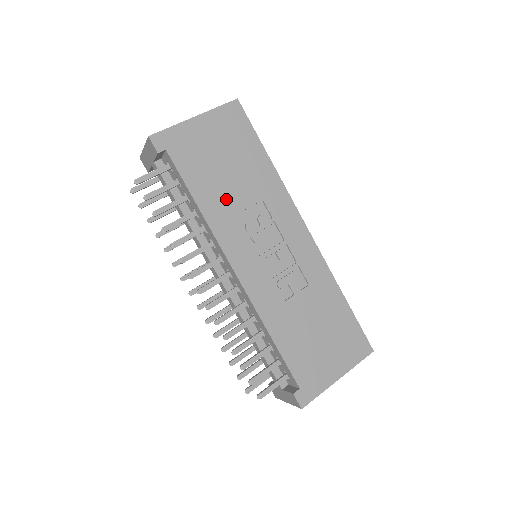
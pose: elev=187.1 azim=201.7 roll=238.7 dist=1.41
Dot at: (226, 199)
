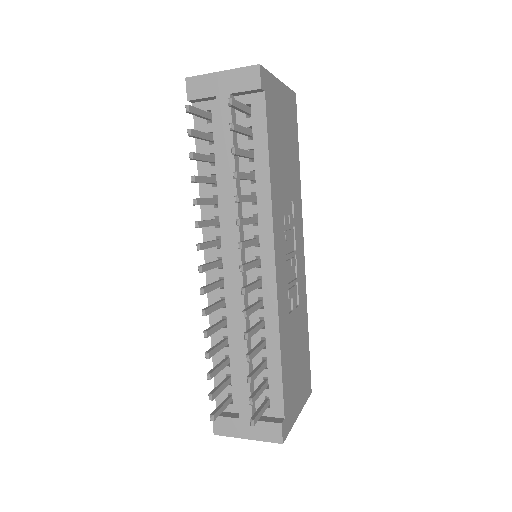
Dot at: (281, 180)
